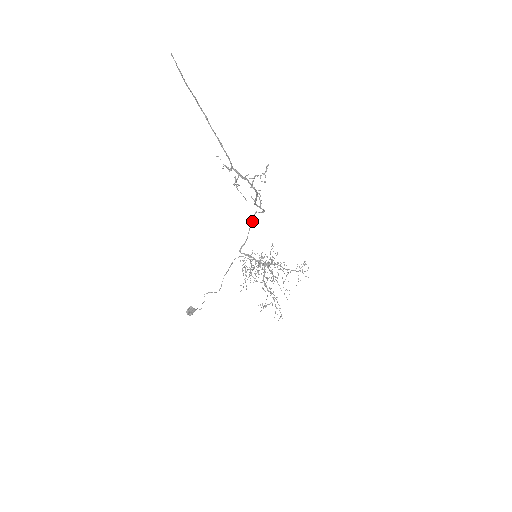
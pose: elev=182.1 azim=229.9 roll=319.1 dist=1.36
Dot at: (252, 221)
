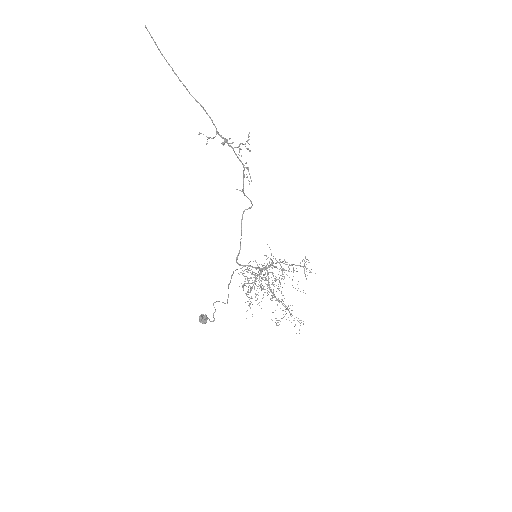
Dot at: occluded
